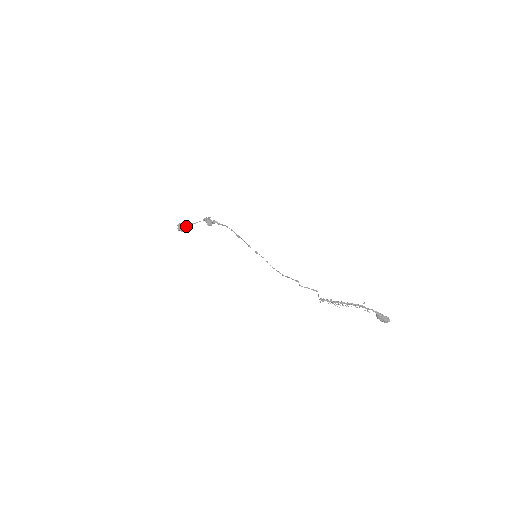
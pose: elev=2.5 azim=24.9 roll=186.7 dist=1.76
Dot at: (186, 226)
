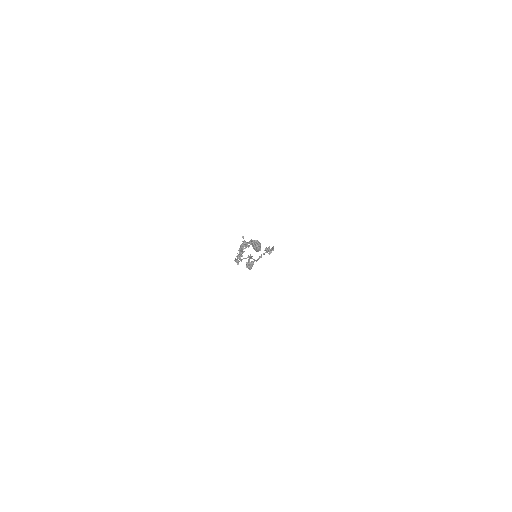
Dot at: (252, 263)
